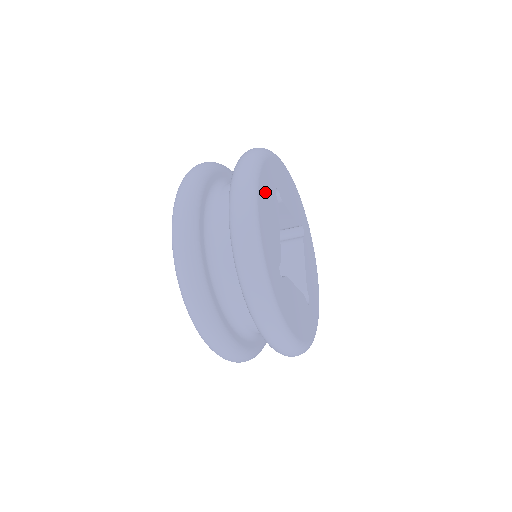
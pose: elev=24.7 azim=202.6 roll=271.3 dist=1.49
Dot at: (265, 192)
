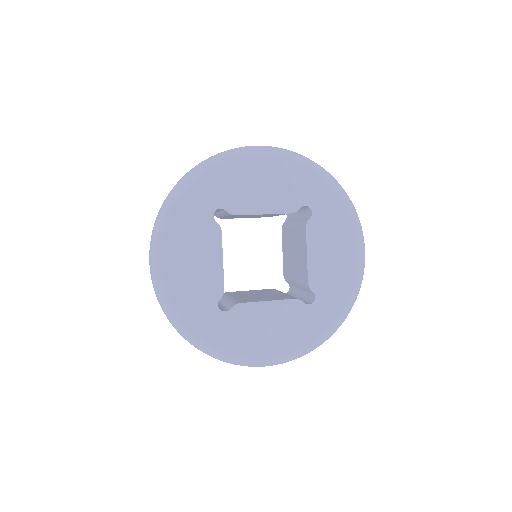
Dot at: (183, 237)
